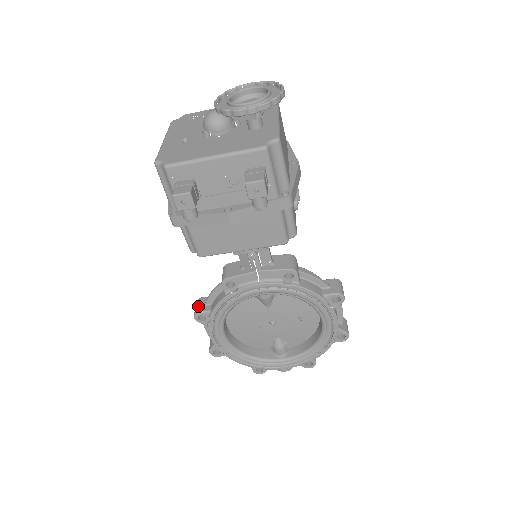
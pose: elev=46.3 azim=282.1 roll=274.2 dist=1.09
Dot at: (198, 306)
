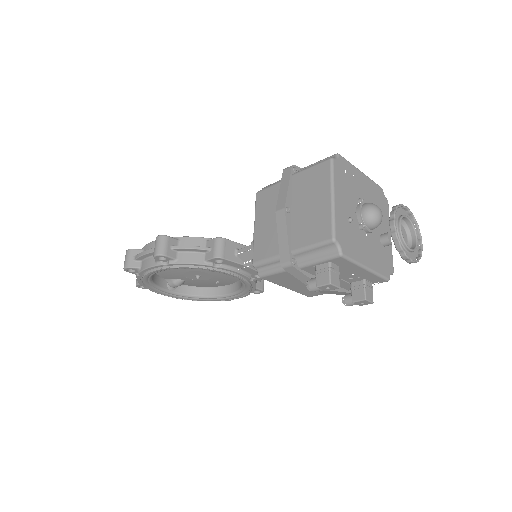
Dot at: (166, 247)
